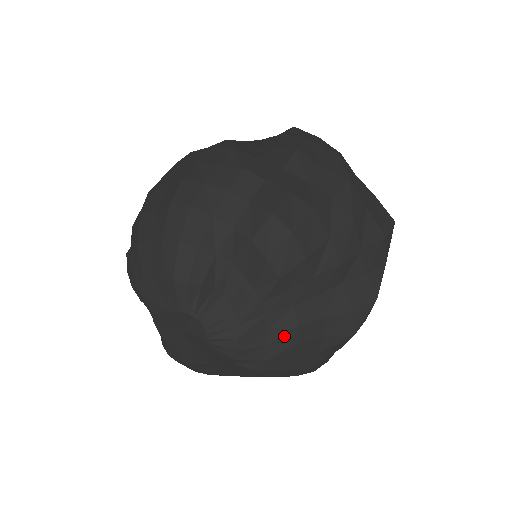
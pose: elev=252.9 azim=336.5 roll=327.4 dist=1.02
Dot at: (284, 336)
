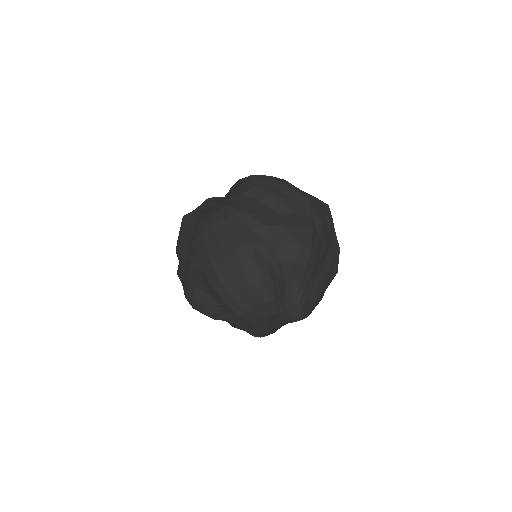
Dot at: (316, 294)
